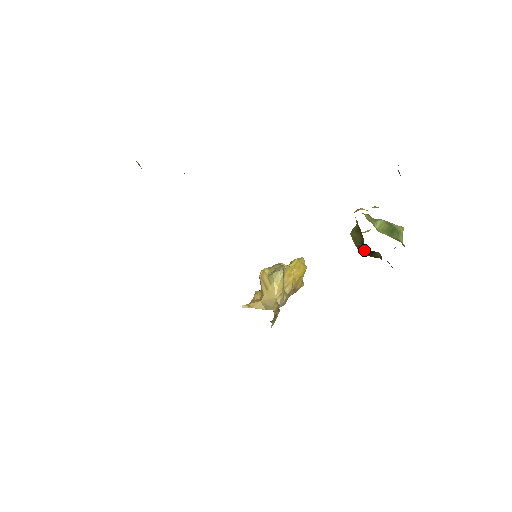
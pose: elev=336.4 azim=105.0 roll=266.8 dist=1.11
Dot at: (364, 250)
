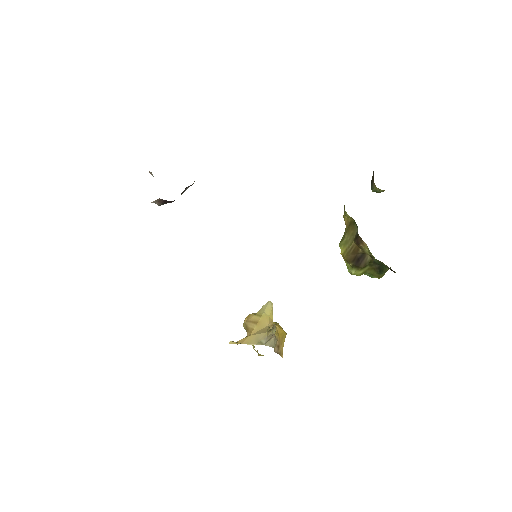
Dot at: (354, 256)
